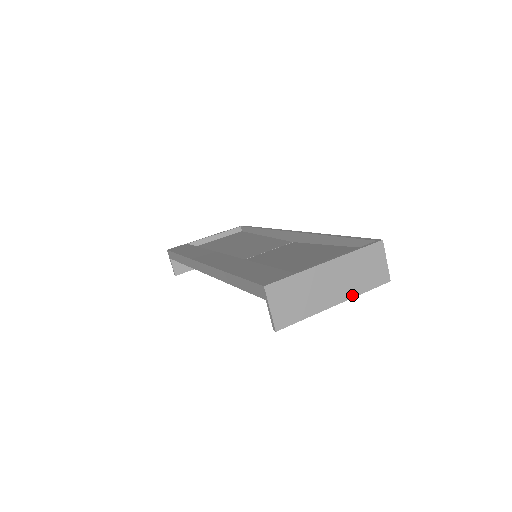
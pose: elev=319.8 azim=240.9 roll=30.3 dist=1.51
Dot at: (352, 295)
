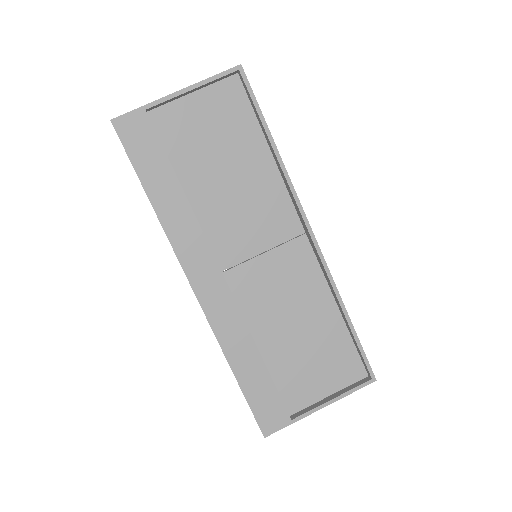
Dot at: occluded
